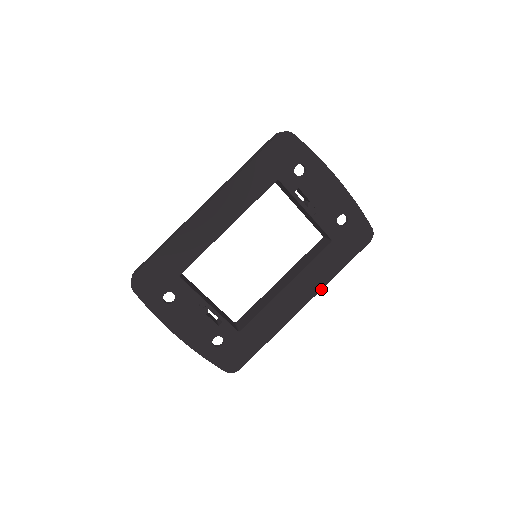
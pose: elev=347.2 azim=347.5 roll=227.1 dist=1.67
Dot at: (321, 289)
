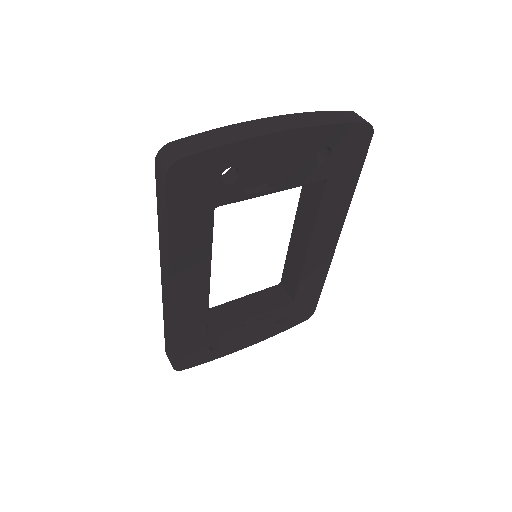
Dot at: (345, 217)
